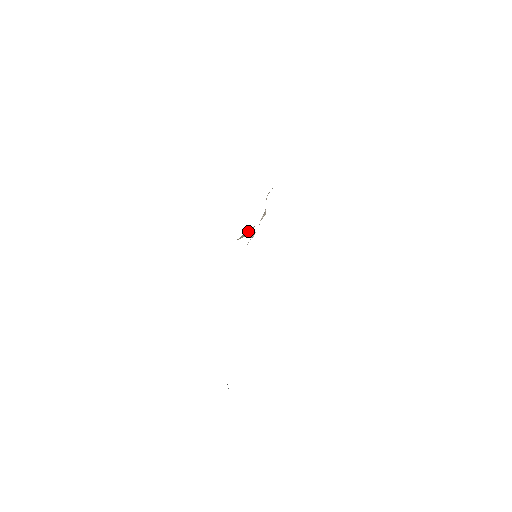
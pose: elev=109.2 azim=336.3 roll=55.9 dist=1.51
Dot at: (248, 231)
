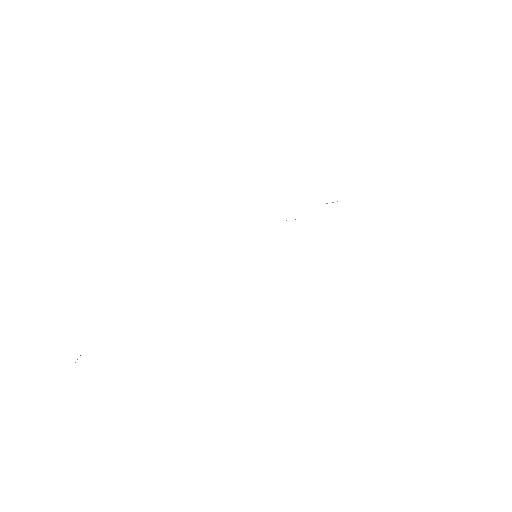
Dot at: occluded
